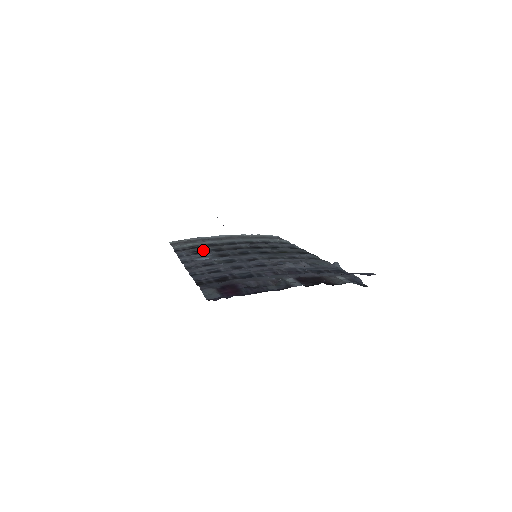
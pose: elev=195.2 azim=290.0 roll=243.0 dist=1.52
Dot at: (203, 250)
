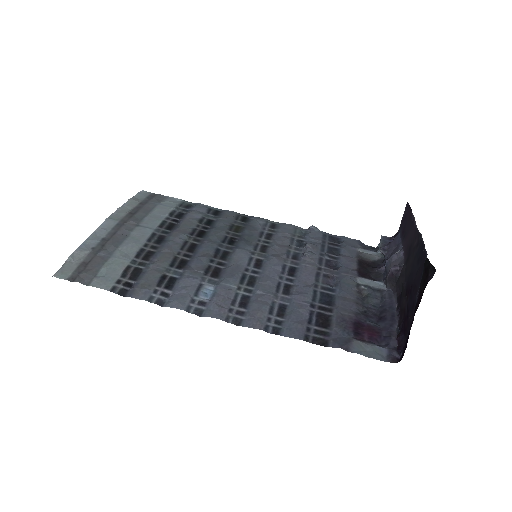
Dot at: (165, 273)
